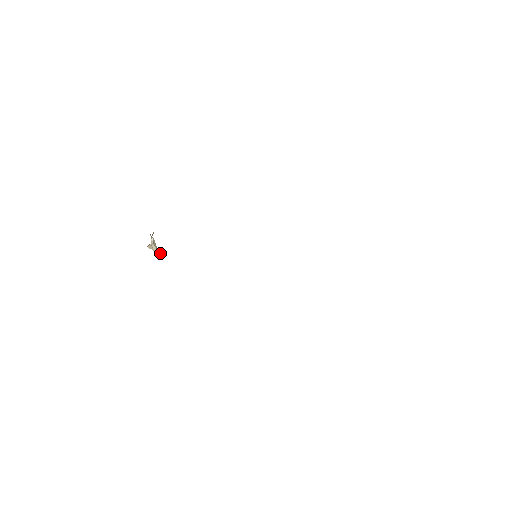
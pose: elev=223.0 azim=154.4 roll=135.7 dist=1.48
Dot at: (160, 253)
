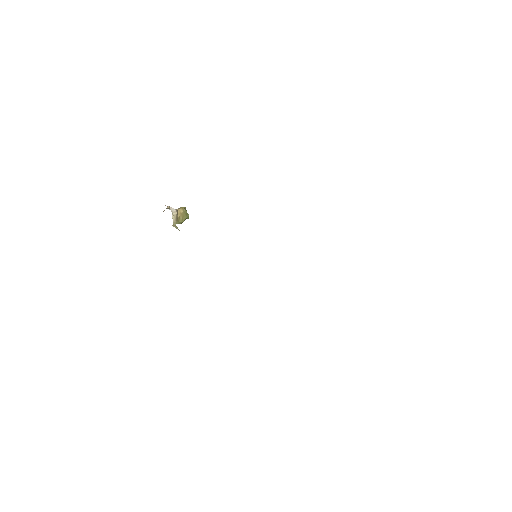
Dot at: (181, 219)
